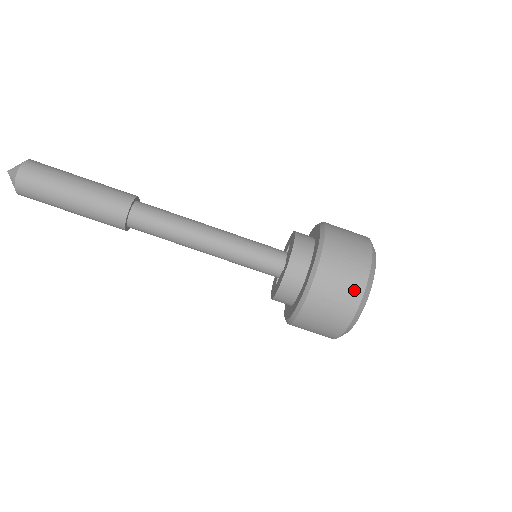
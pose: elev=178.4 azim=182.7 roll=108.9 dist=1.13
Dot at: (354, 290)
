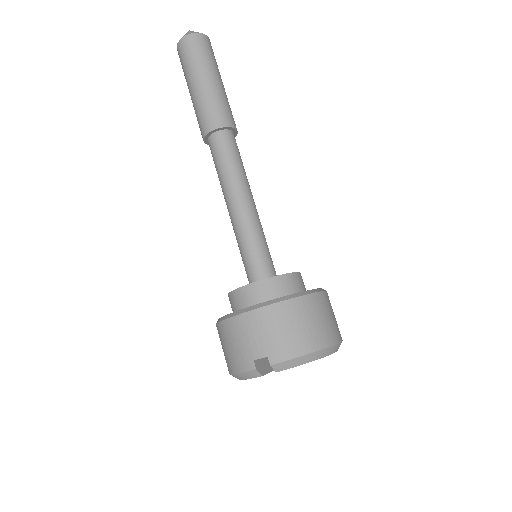
Dot at: (338, 331)
